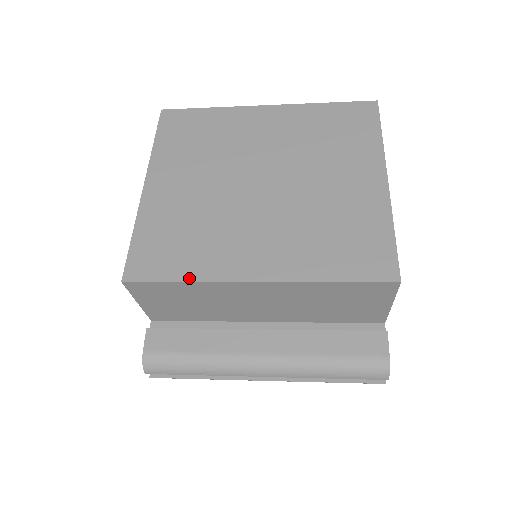
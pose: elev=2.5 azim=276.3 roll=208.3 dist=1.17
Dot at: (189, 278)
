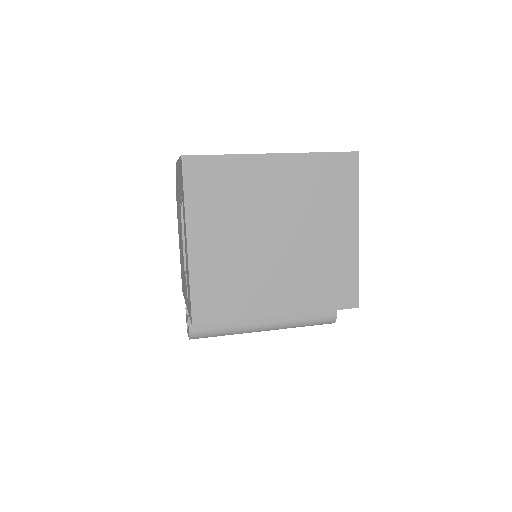
Dot at: (237, 318)
